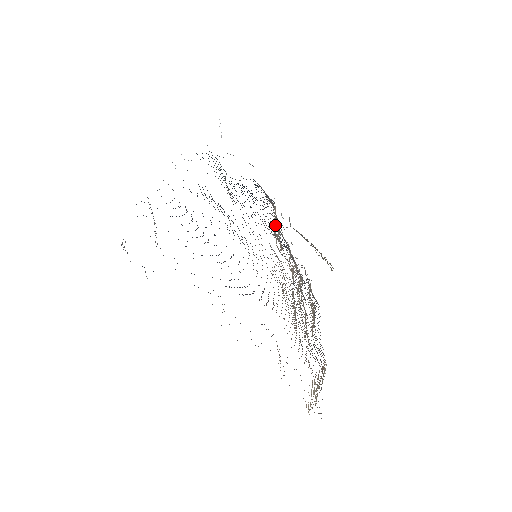
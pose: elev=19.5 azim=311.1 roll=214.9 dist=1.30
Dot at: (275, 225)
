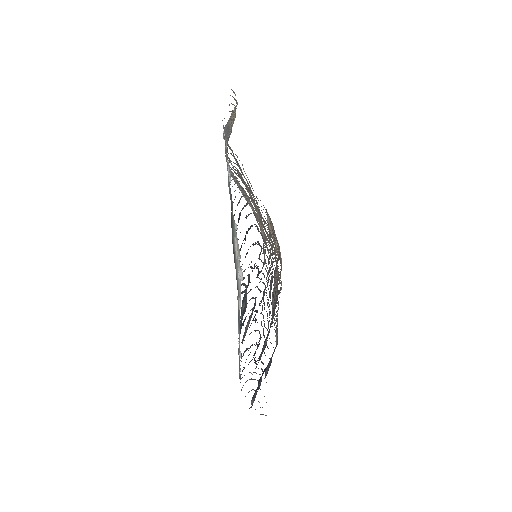
Dot at: (254, 211)
